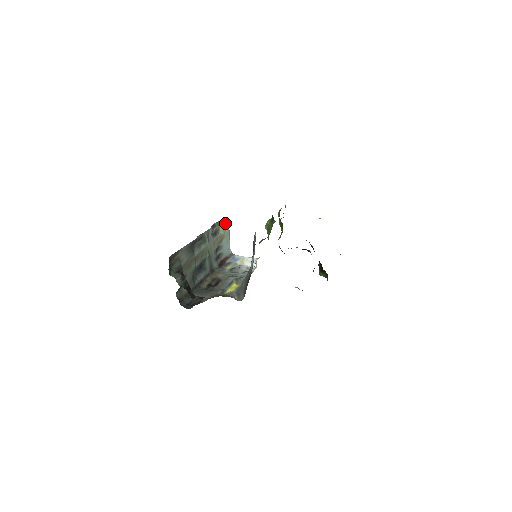
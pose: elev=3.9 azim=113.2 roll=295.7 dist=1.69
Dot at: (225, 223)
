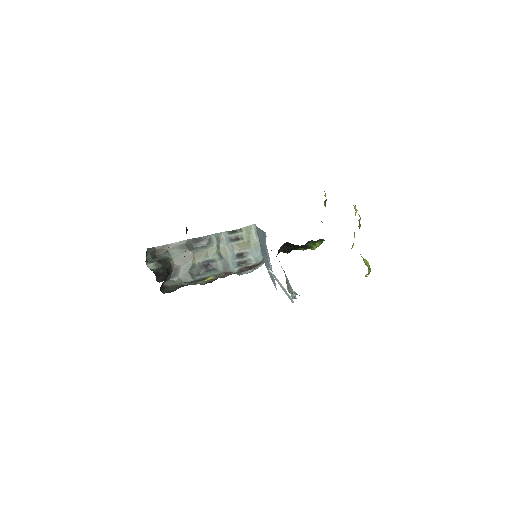
Dot at: (250, 230)
